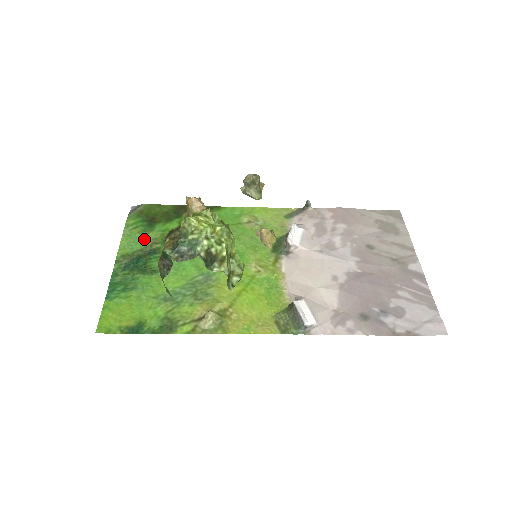
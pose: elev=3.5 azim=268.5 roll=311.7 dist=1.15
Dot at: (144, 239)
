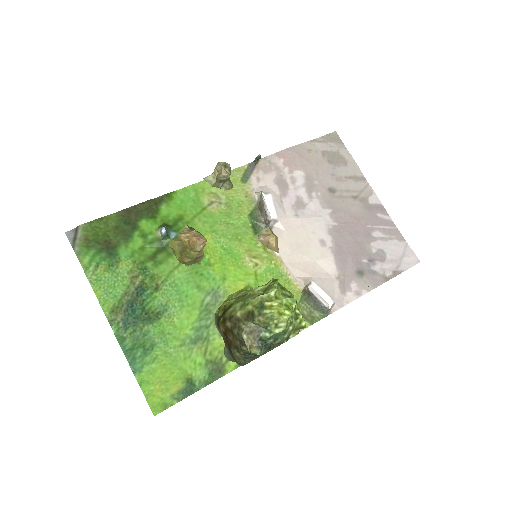
Dot at: (118, 277)
